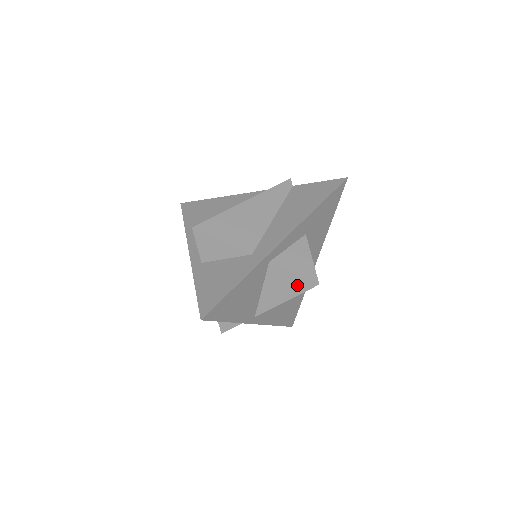
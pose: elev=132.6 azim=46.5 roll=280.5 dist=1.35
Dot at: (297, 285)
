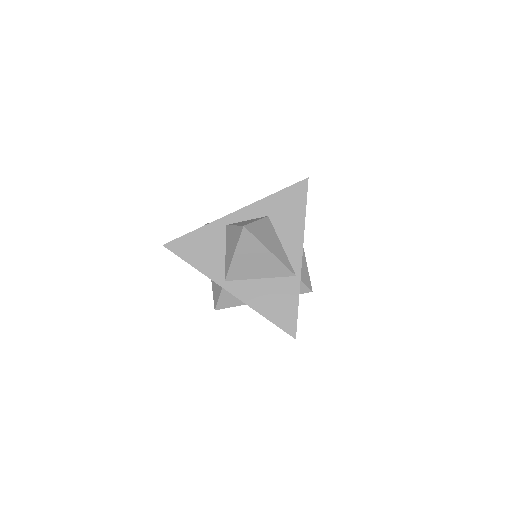
Dot at: (236, 235)
